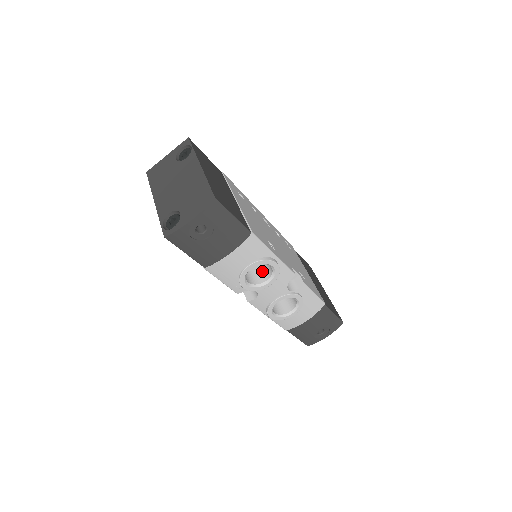
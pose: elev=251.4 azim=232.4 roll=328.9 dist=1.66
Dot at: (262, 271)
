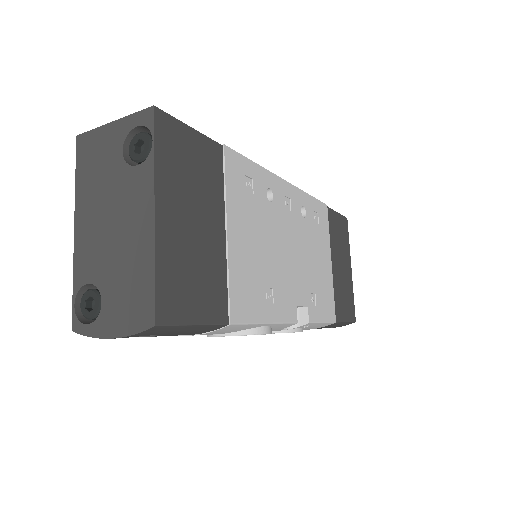
Dot at: occluded
